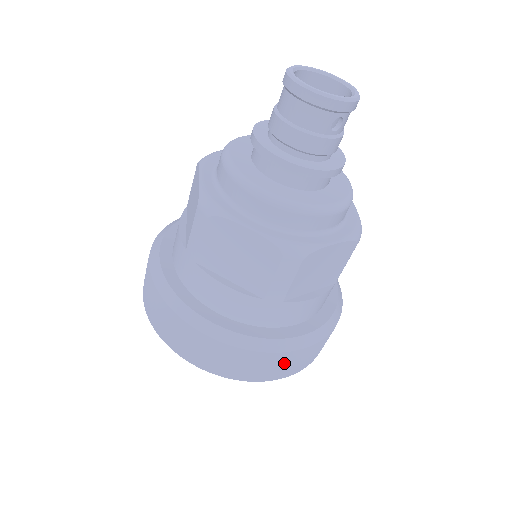
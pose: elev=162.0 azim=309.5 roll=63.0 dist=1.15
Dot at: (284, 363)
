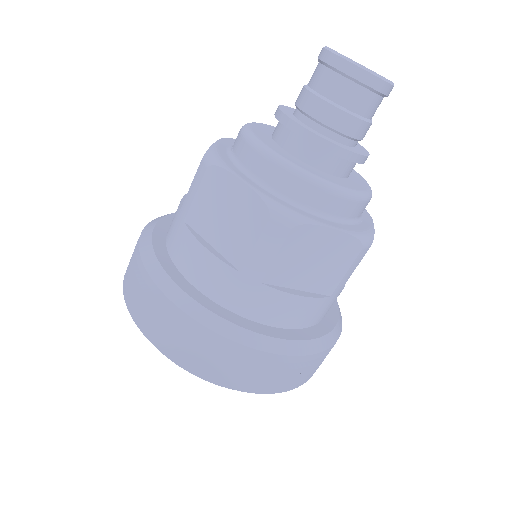
Dot at: occluded
